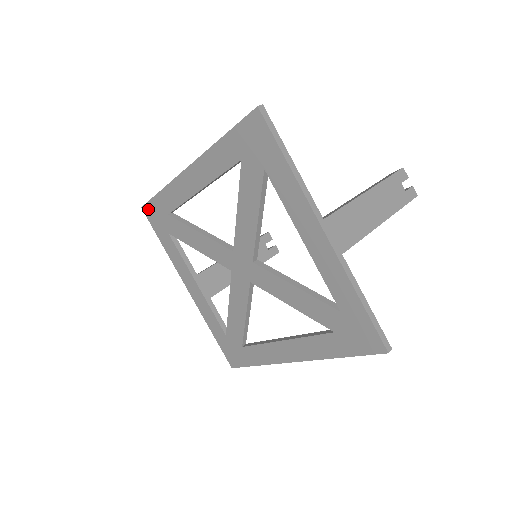
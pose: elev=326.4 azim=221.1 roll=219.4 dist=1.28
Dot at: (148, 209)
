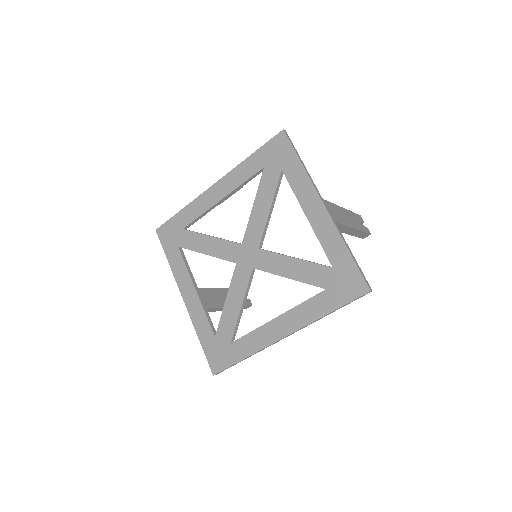
Dot at: (163, 229)
